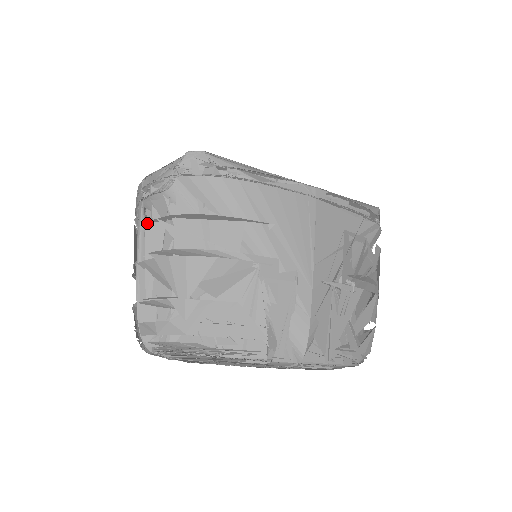
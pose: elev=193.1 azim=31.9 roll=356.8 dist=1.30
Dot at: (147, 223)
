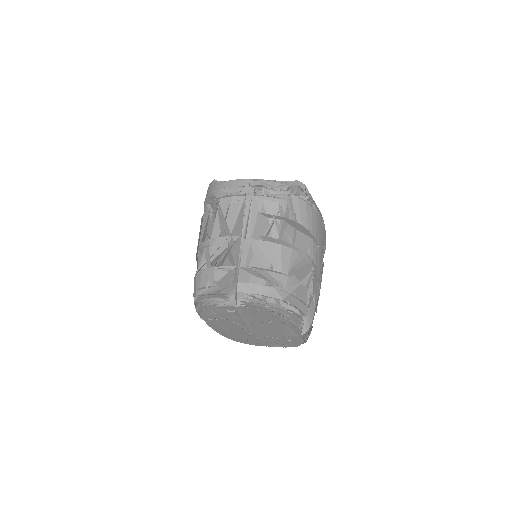
Dot at: (259, 214)
